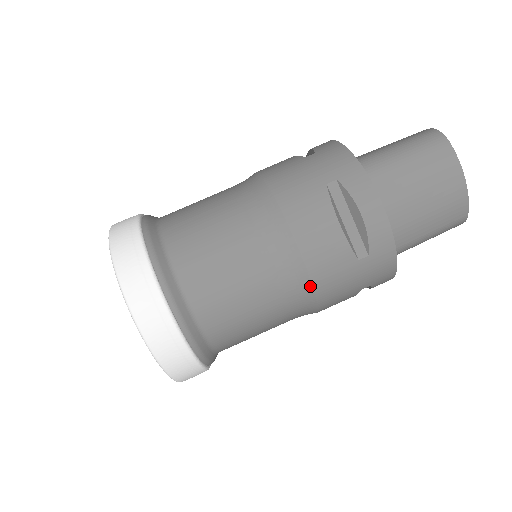
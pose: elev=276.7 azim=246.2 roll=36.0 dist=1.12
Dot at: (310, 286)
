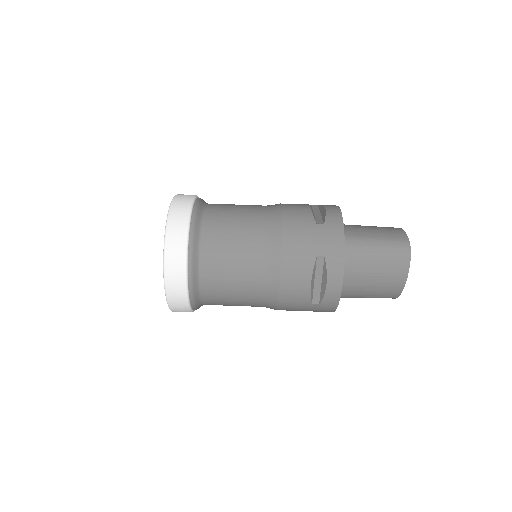
Dot at: (276, 304)
